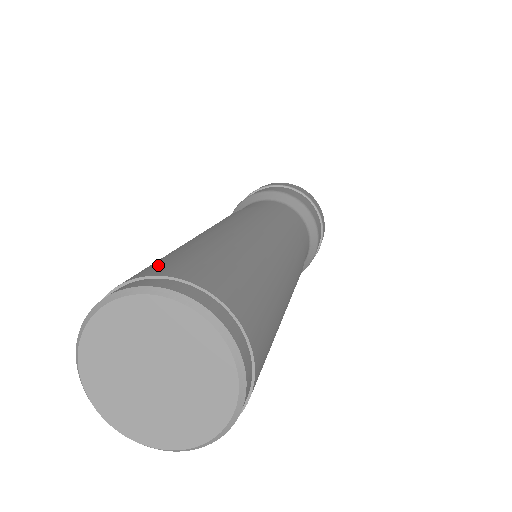
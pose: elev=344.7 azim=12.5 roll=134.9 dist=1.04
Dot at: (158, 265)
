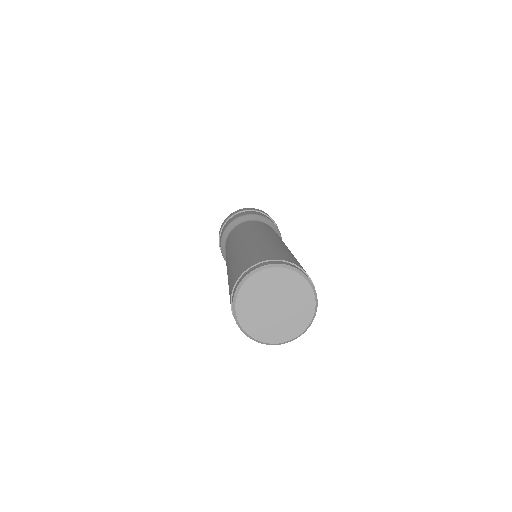
Dot at: (297, 262)
